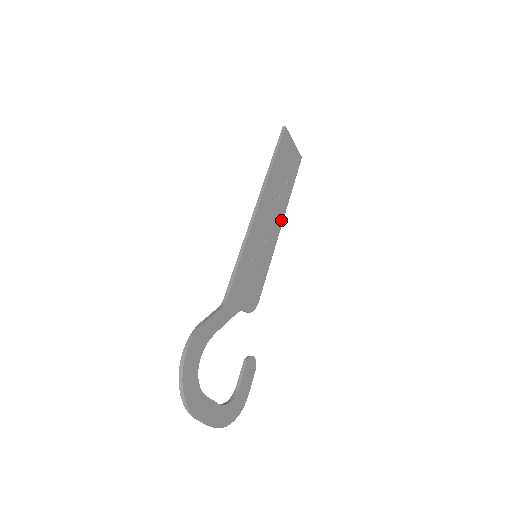
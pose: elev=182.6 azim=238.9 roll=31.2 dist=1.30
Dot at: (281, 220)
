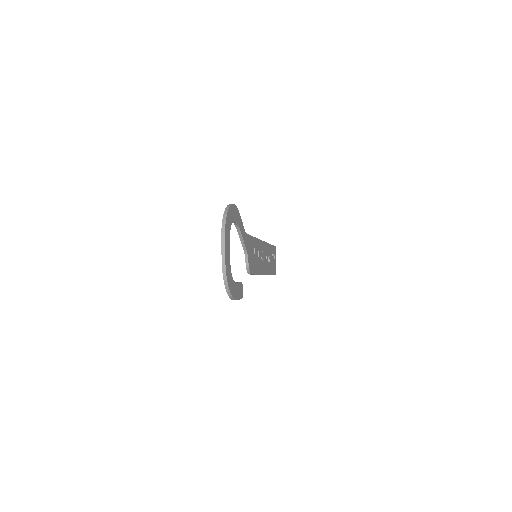
Dot at: (266, 272)
